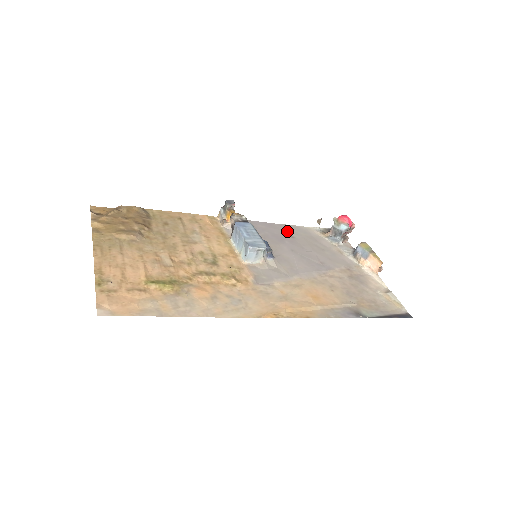
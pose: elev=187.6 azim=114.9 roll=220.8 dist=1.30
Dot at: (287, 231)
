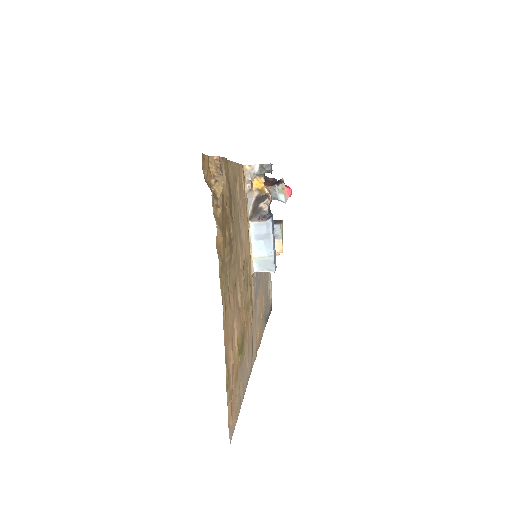
Dot at: occluded
